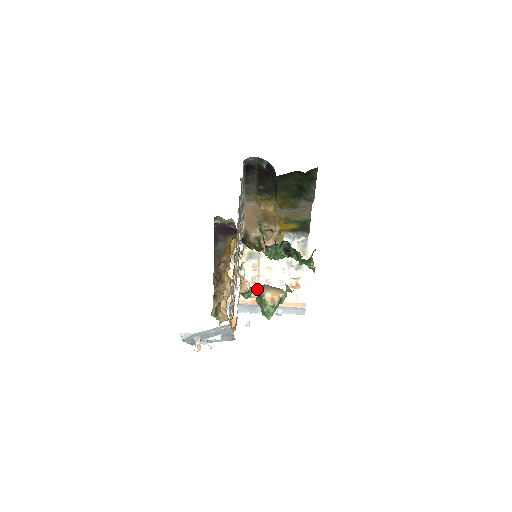
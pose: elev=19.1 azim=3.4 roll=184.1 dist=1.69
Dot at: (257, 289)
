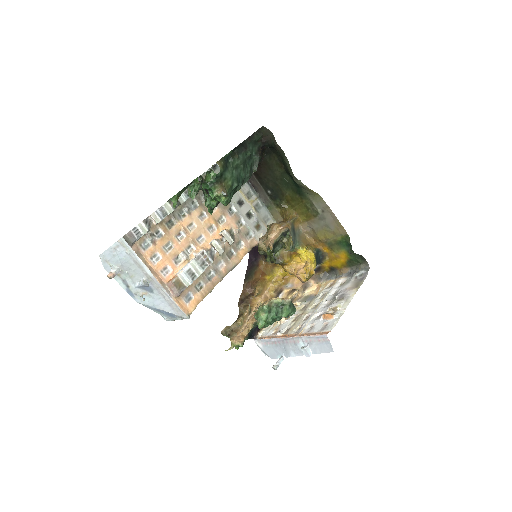
Dot at: (293, 325)
